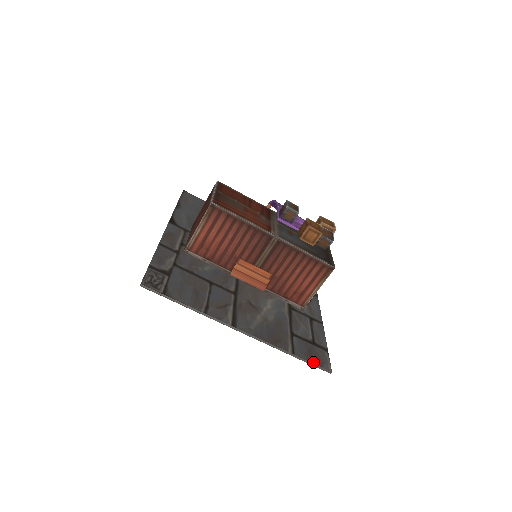
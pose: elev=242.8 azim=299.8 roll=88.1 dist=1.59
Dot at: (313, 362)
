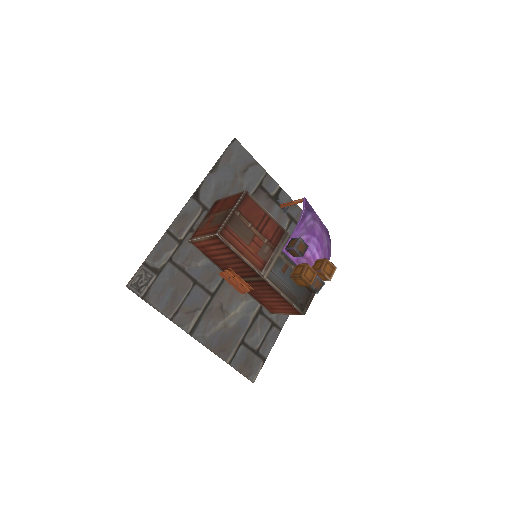
Dot at: (243, 372)
